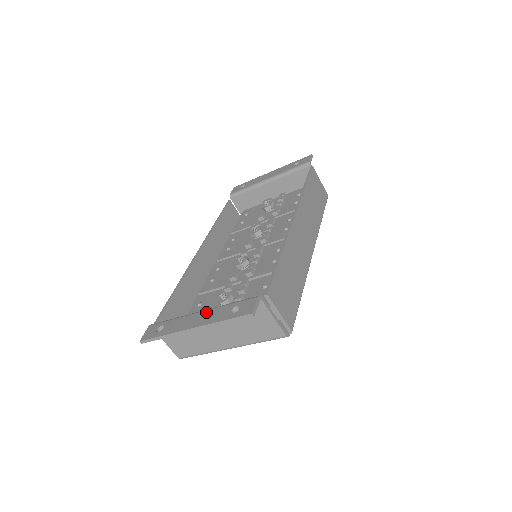
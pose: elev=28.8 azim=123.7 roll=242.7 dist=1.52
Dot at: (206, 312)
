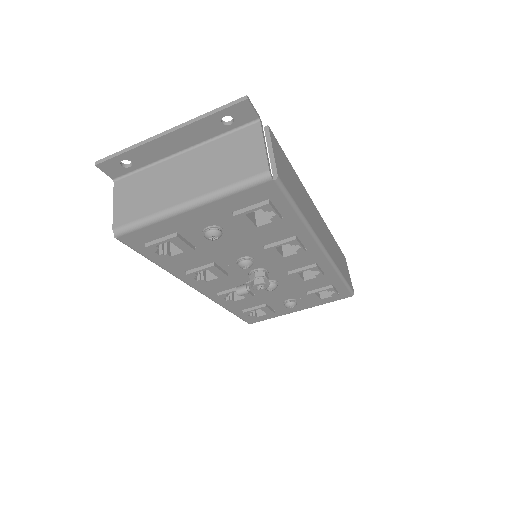
Dot at: (190, 140)
